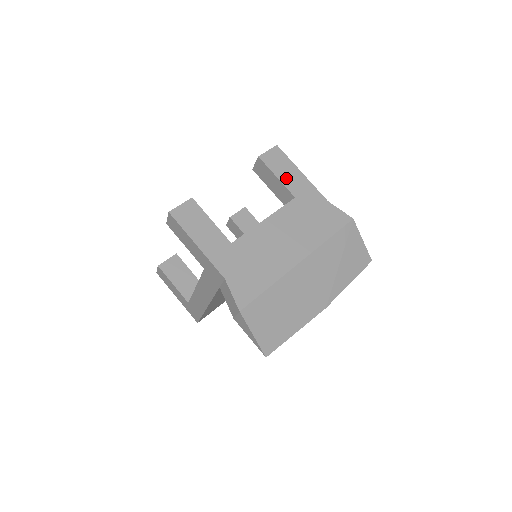
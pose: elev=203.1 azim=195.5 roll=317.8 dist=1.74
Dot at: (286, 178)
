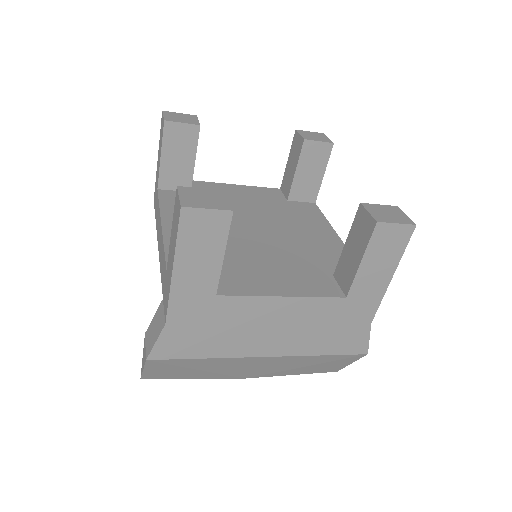
Dot at: (368, 271)
